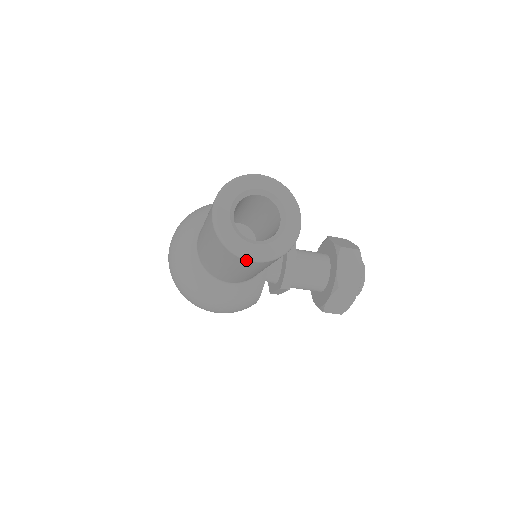
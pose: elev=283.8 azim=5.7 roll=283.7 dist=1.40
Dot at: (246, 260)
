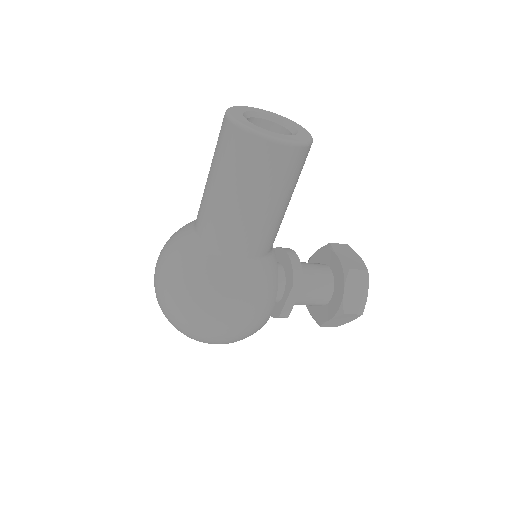
Dot at: (278, 143)
